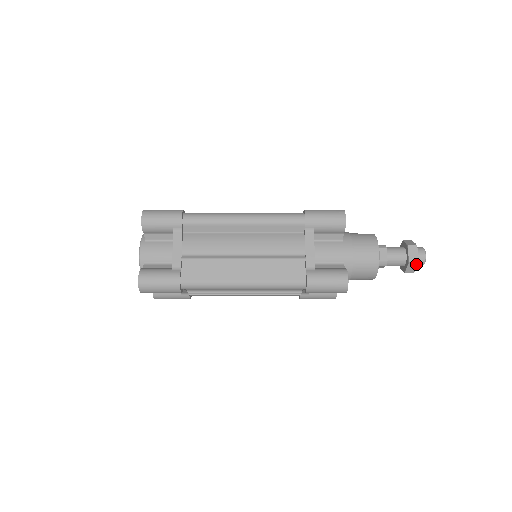
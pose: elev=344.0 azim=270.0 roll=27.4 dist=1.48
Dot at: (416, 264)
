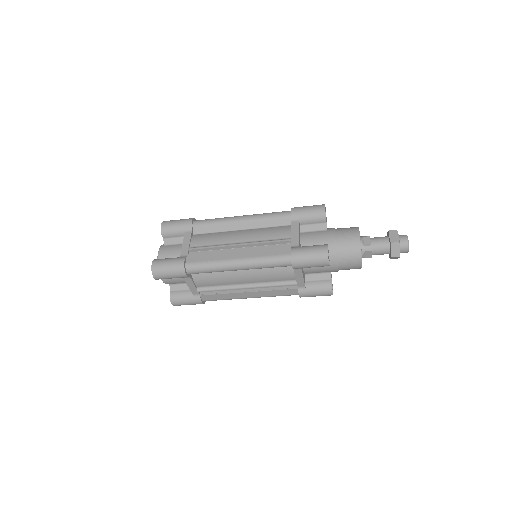
Dot at: (398, 245)
